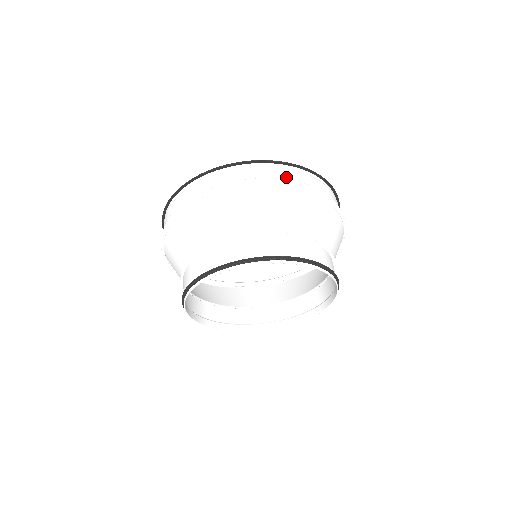
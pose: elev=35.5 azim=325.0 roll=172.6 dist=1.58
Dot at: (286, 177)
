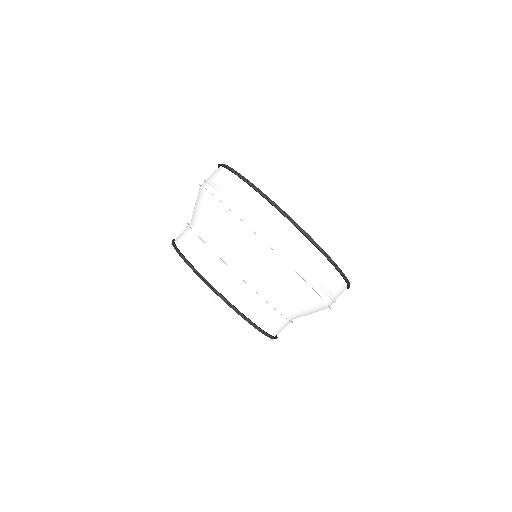
Dot at: (224, 187)
